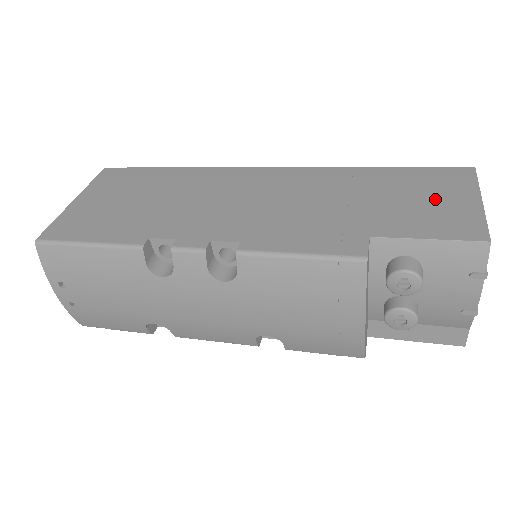
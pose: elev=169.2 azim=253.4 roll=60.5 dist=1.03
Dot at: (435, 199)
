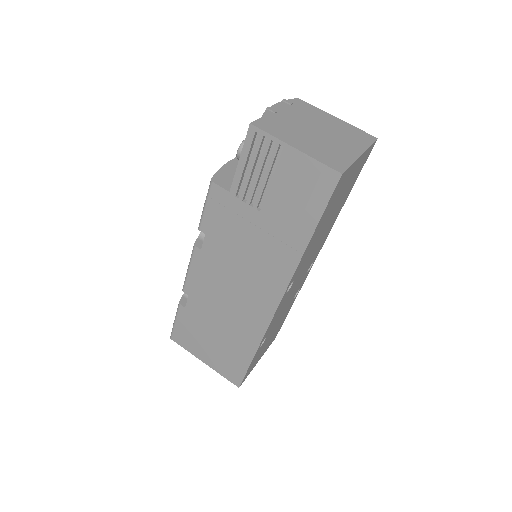
Dot at: occluded
